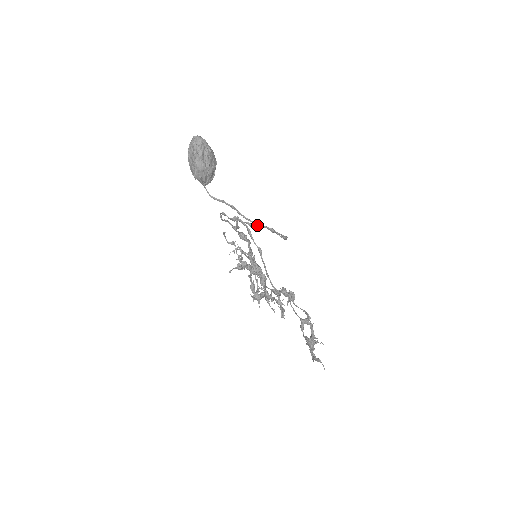
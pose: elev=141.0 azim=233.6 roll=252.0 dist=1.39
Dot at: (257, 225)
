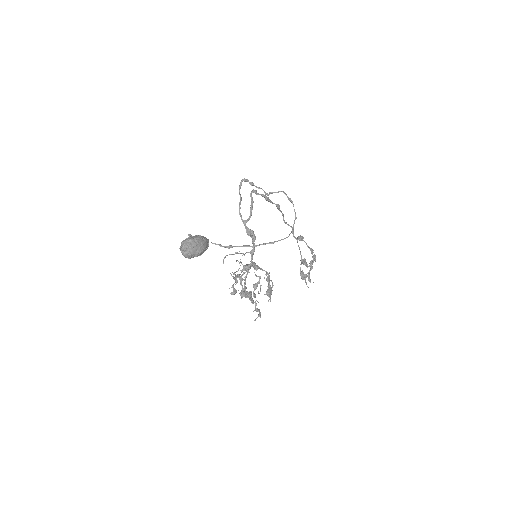
Dot at: (256, 246)
